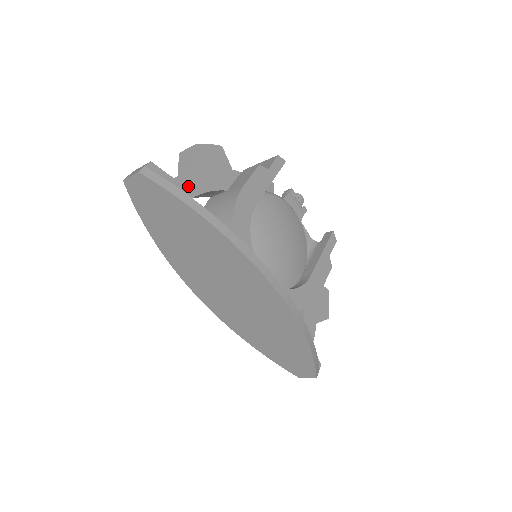
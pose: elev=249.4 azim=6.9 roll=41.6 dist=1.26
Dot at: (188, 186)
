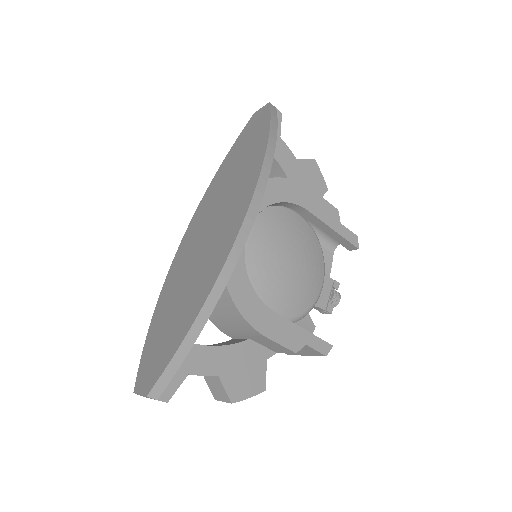
Dot at: (281, 153)
